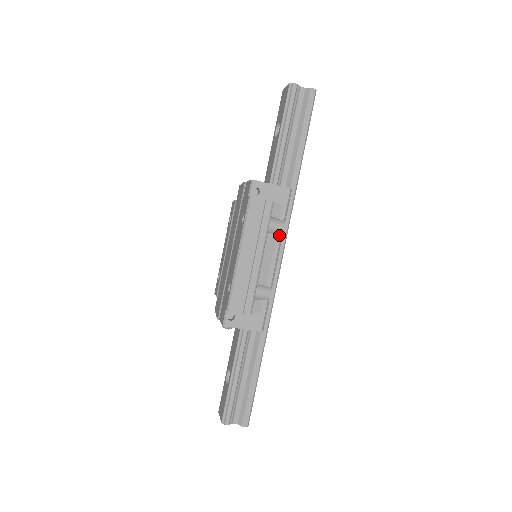
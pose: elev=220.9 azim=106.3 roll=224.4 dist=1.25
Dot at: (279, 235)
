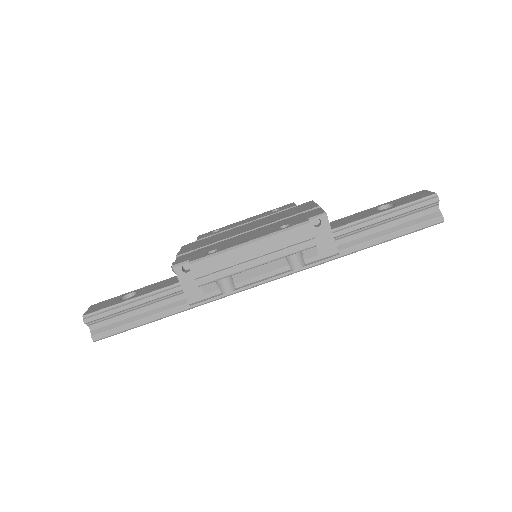
Dot at: (289, 268)
